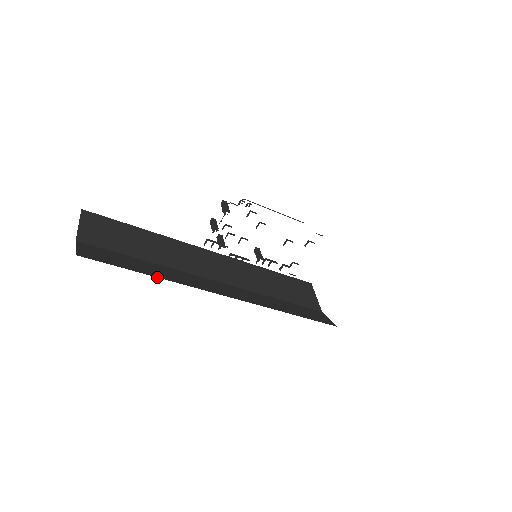
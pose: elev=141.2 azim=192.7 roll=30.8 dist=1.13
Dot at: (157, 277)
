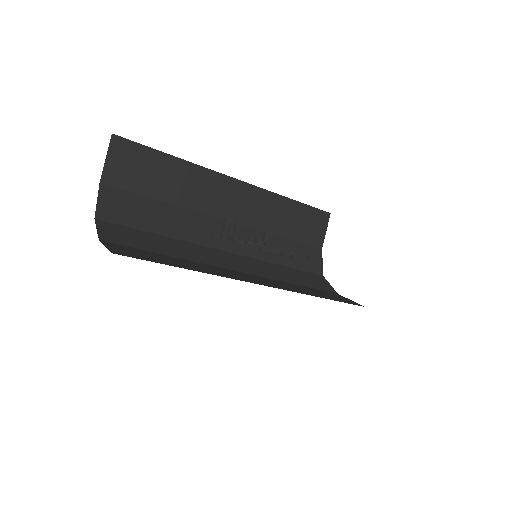
Dot at: (166, 236)
